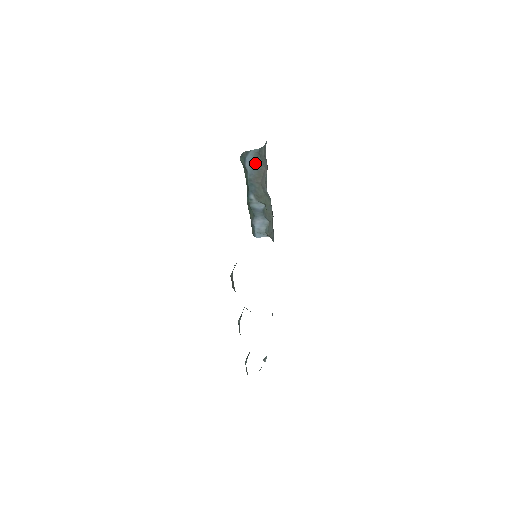
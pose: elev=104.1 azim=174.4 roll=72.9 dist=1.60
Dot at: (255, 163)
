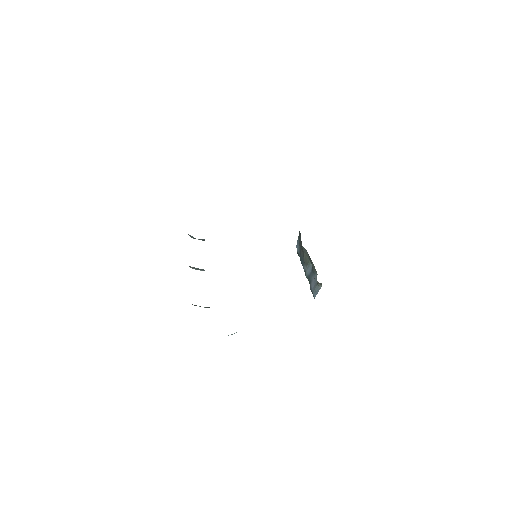
Dot at: (299, 242)
